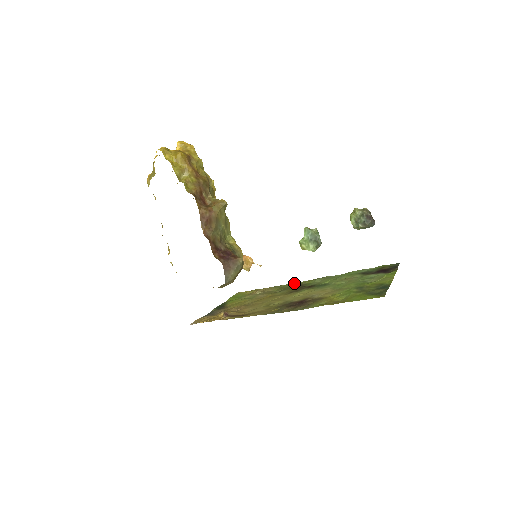
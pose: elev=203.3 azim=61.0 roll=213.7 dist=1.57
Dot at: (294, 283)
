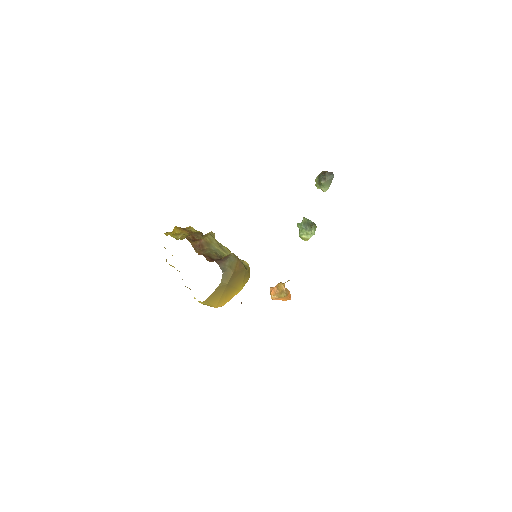
Dot at: occluded
